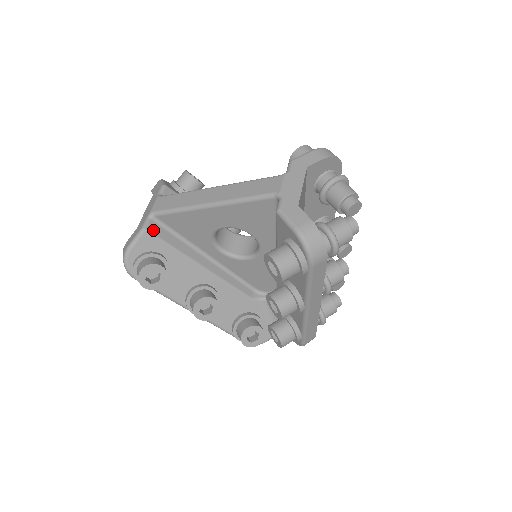
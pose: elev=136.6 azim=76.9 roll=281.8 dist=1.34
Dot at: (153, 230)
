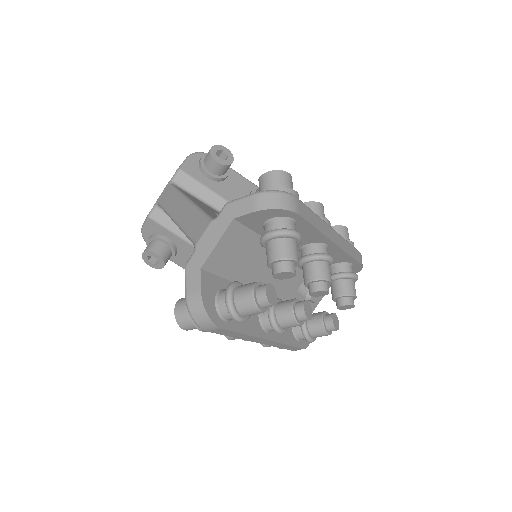
Dot at: (157, 218)
